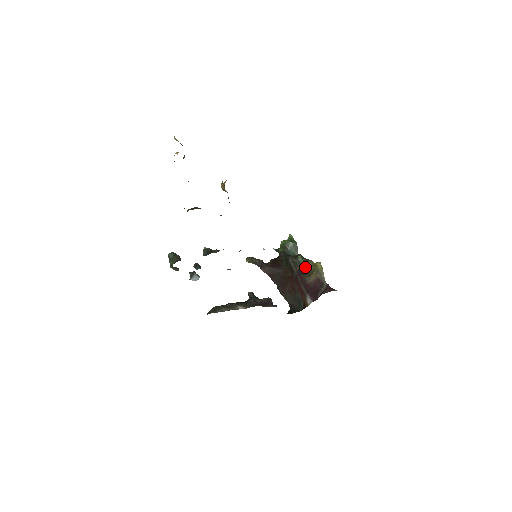
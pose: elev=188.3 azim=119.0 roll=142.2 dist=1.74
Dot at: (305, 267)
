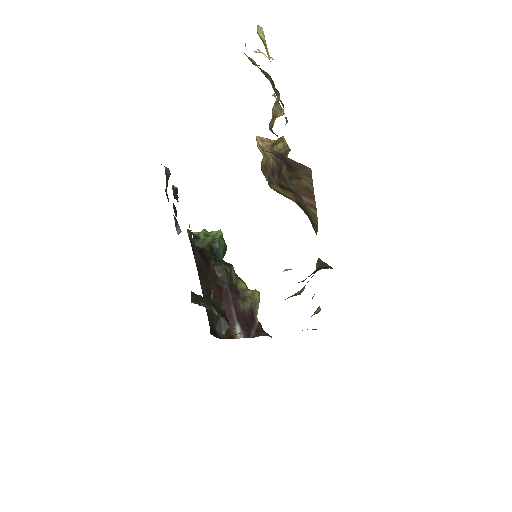
Dot at: (236, 285)
